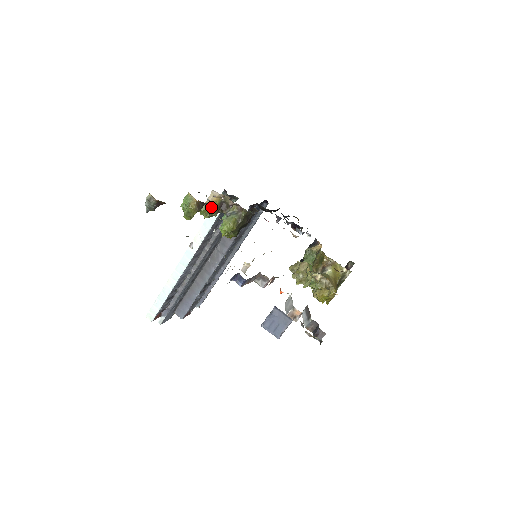
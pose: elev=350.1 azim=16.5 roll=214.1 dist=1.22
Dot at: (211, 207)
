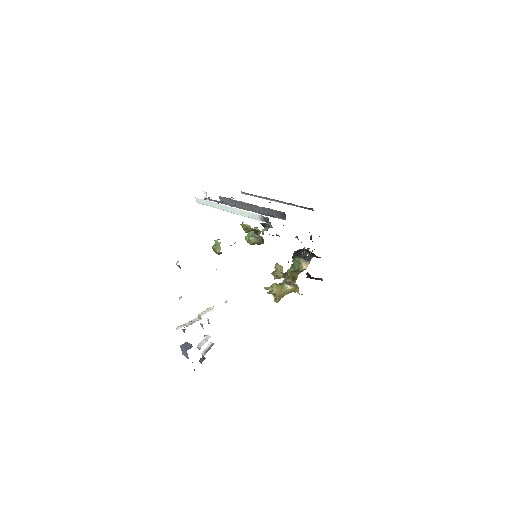
Dot at: (247, 228)
